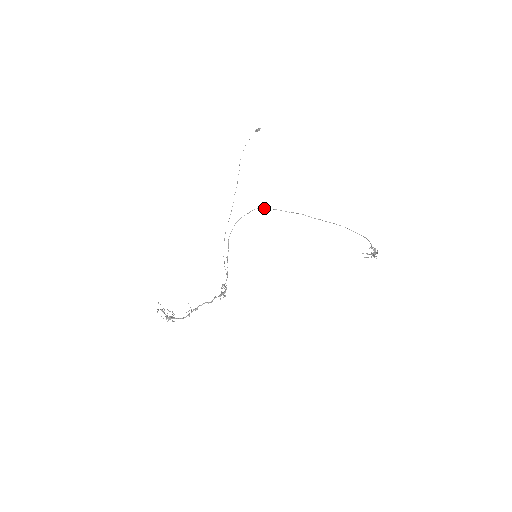
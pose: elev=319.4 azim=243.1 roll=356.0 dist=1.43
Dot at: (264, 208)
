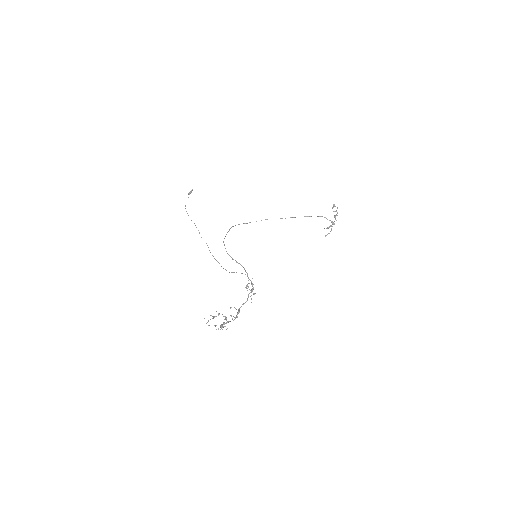
Dot at: occluded
